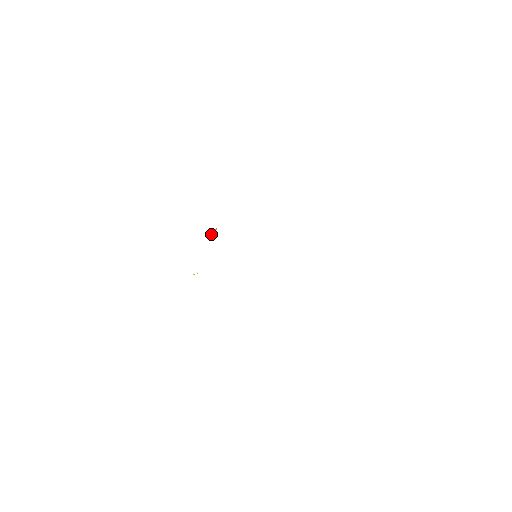
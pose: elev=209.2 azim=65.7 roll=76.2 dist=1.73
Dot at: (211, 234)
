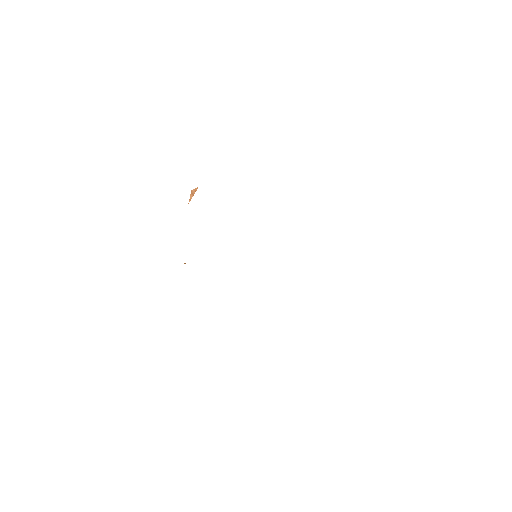
Dot at: (191, 197)
